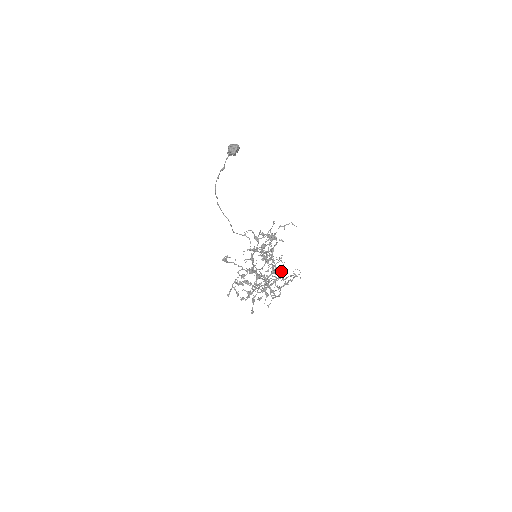
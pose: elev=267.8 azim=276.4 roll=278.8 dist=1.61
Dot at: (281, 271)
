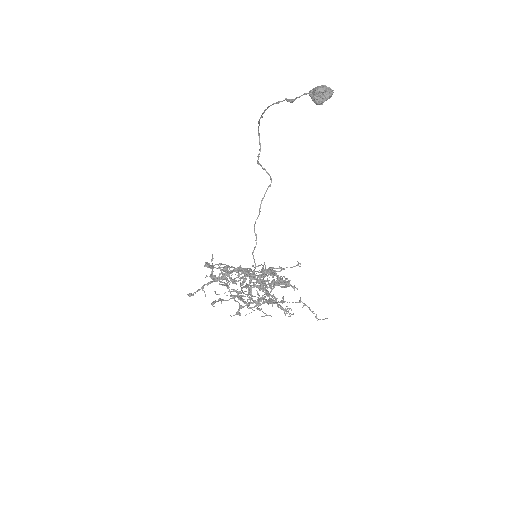
Dot at: (273, 296)
